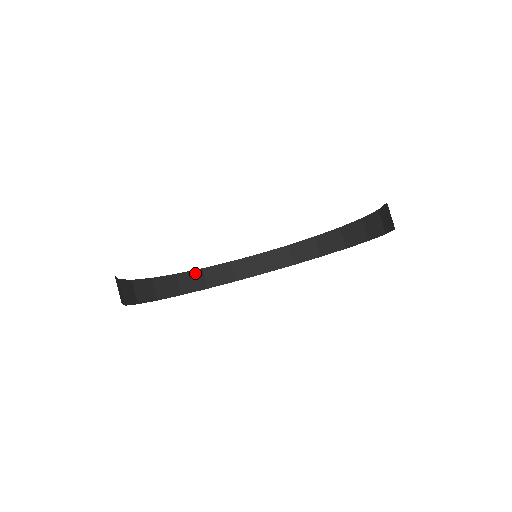
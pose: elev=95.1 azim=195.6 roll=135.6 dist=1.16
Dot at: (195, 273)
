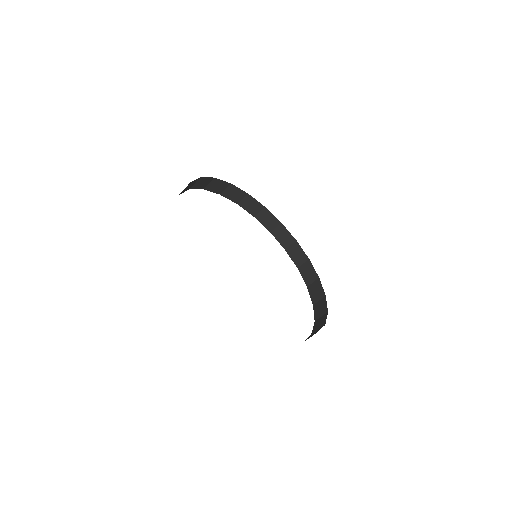
Dot at: (241, 192)
